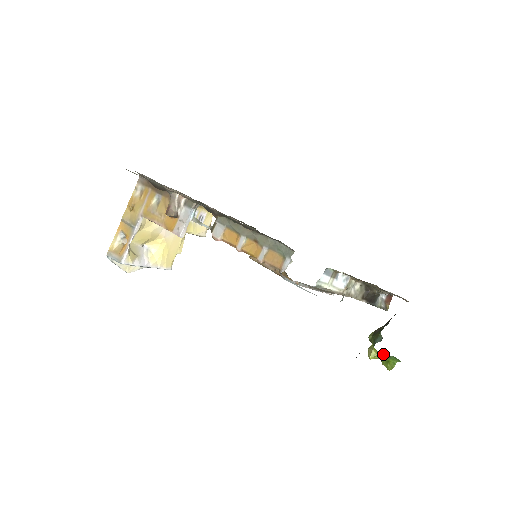
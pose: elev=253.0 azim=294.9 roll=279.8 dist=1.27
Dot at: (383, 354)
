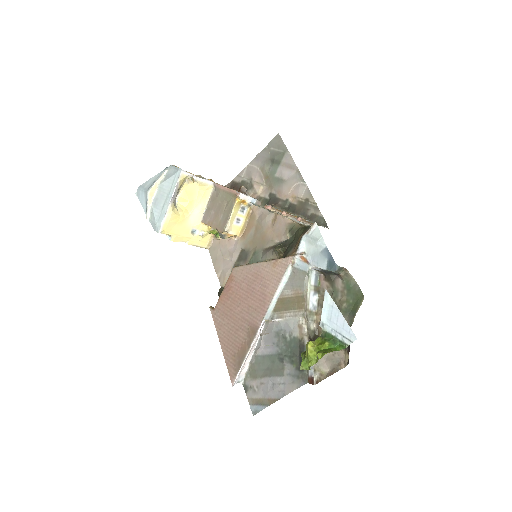
Dot at: (331, 337)
